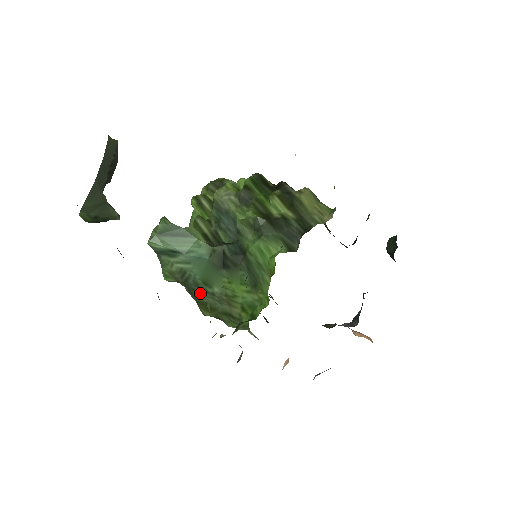
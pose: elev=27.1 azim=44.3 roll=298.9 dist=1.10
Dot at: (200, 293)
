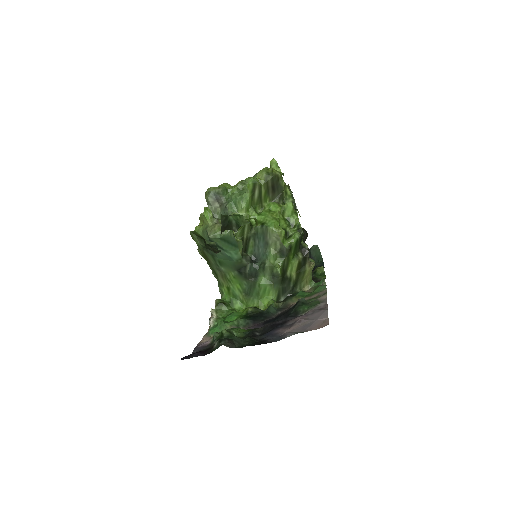
Dot at: (210, 255)
